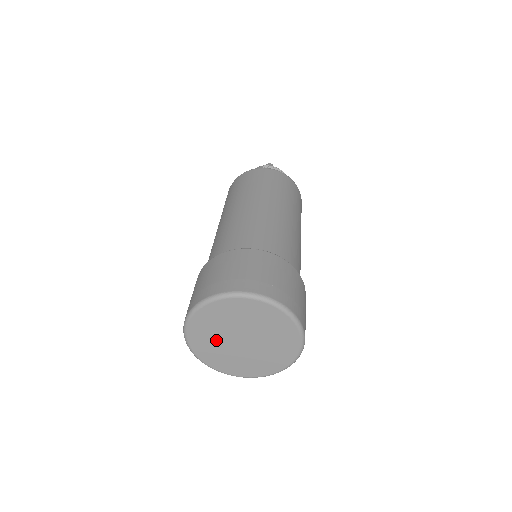
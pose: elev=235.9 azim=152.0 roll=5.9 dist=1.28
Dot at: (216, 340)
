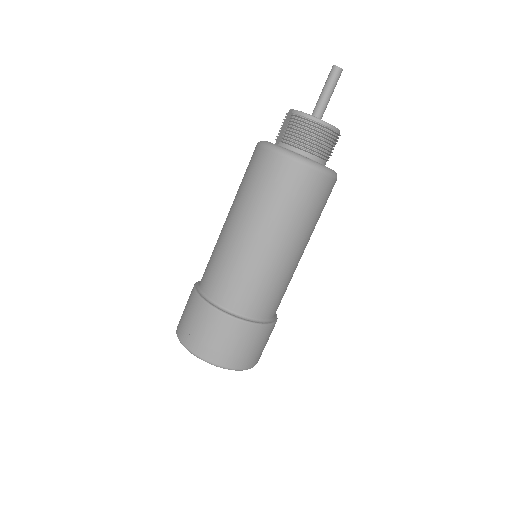
Dot at: occluded
